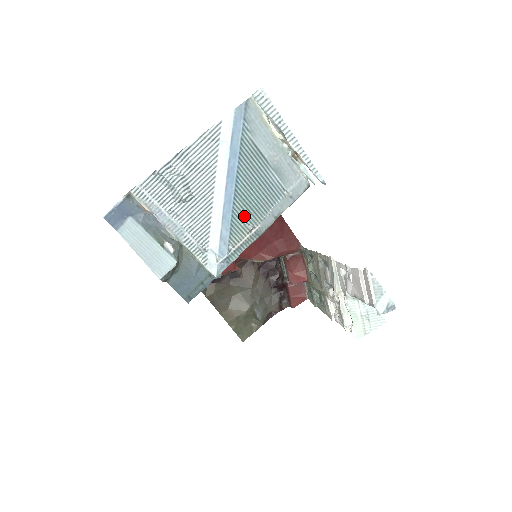
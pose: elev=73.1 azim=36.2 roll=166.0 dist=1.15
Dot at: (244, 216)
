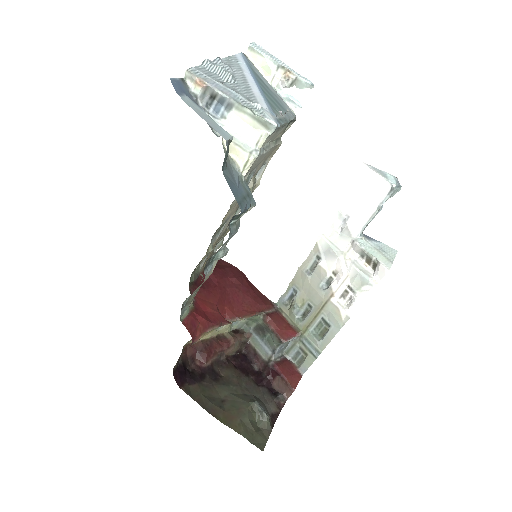
Dot at: (272, 104)
